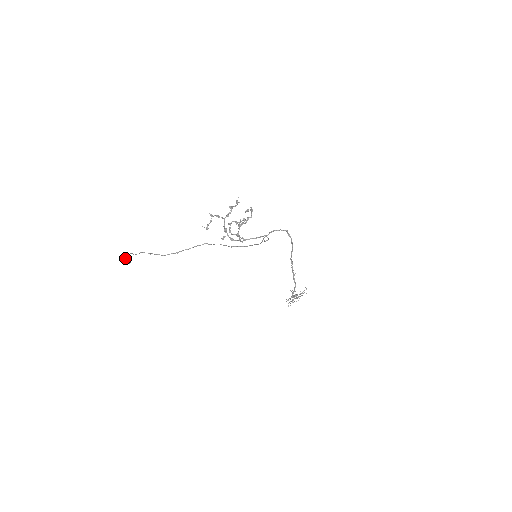
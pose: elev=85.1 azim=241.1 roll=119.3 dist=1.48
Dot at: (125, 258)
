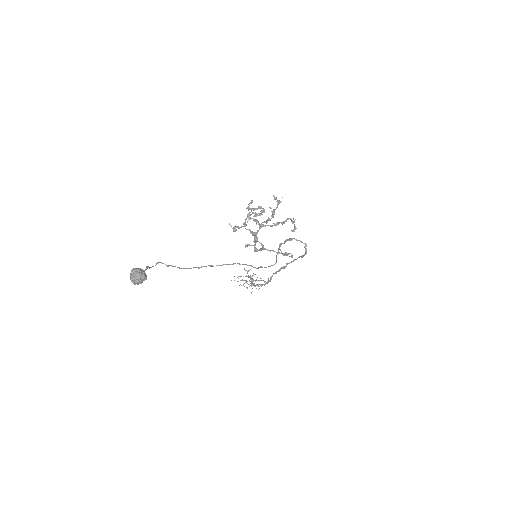
Dot at: (141, 277)
